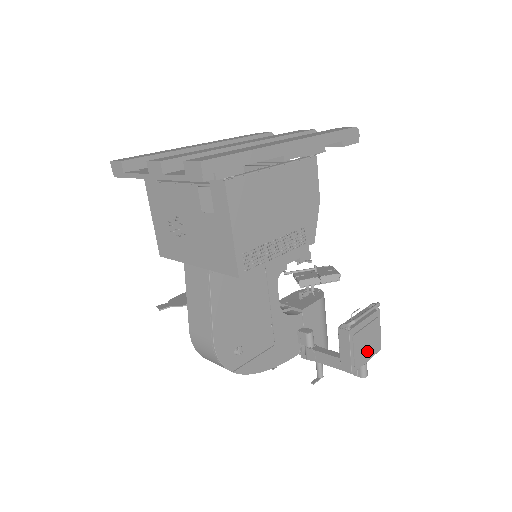
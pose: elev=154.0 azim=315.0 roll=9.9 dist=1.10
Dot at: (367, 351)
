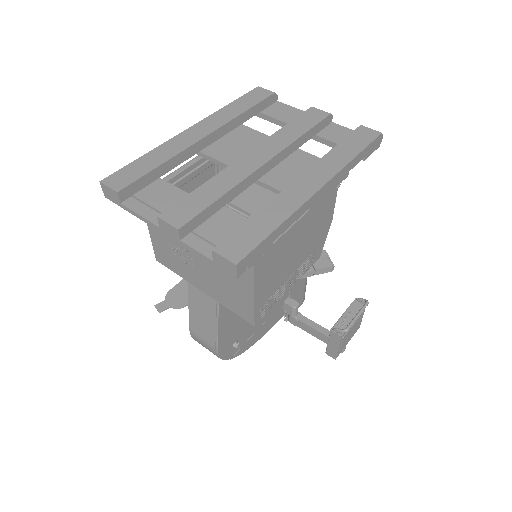
Dot at: (350, 338)
